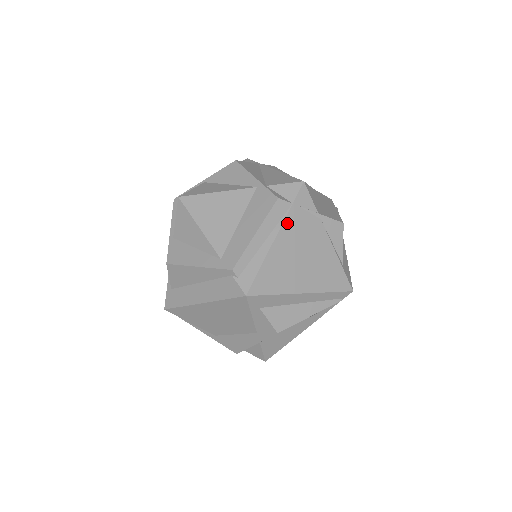
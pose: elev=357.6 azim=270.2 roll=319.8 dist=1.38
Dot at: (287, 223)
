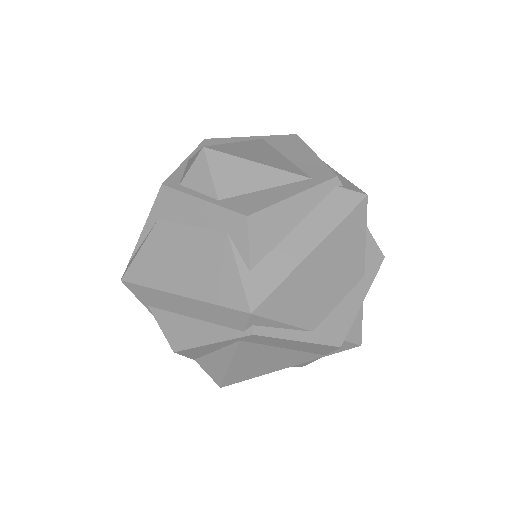
Dot at: occluded
